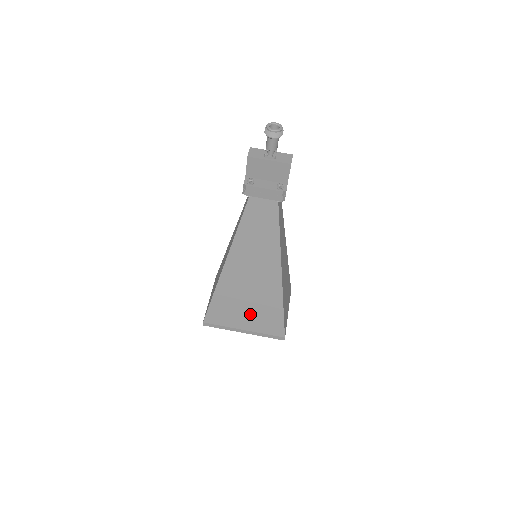
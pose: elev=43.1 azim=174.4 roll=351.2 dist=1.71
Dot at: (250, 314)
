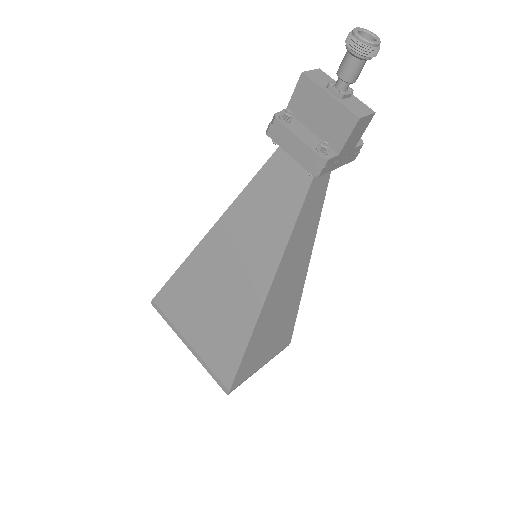
Dot at: (205, 328)
